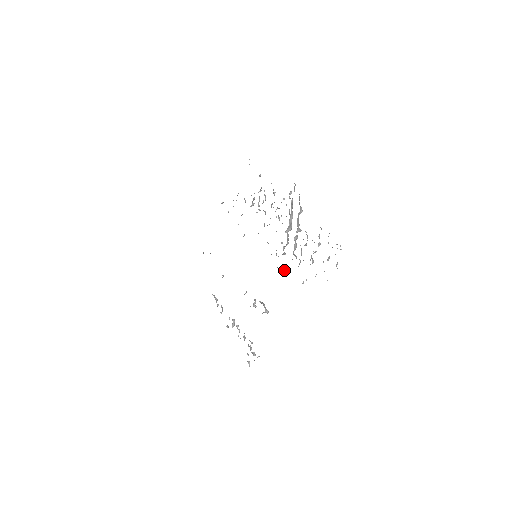
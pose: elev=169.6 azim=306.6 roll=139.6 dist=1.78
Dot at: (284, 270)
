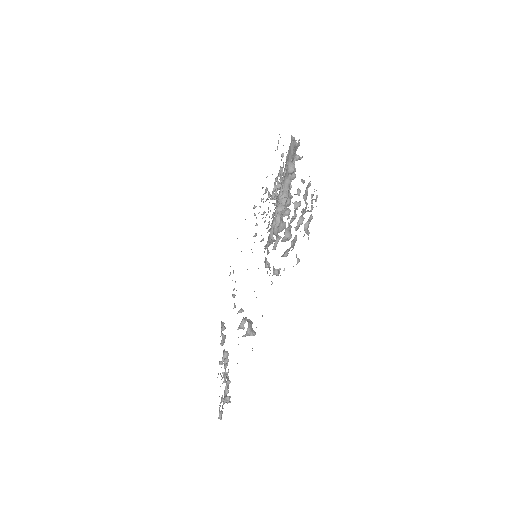
Dot at: (266, 261)
